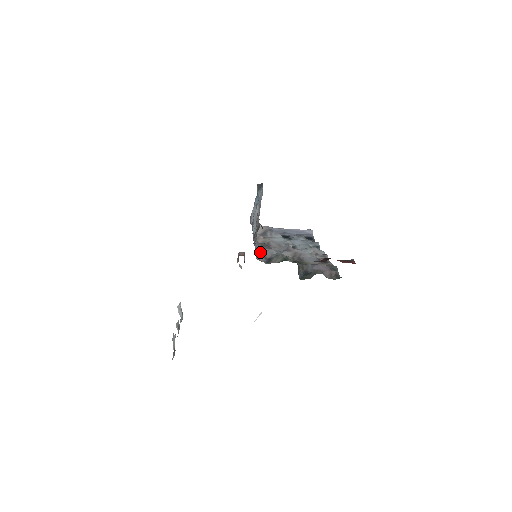
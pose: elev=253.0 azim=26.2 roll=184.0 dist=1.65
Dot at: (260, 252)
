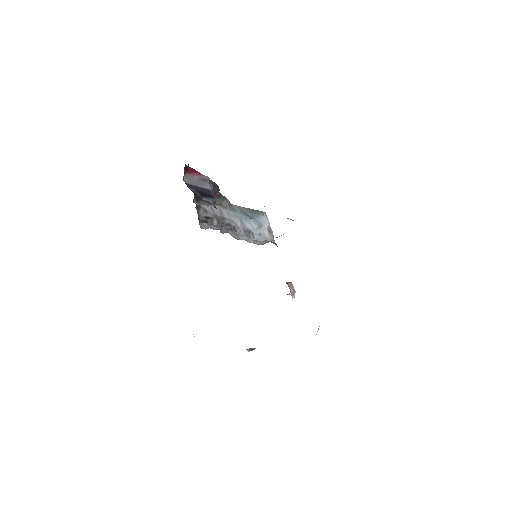
Dot at: occluded
